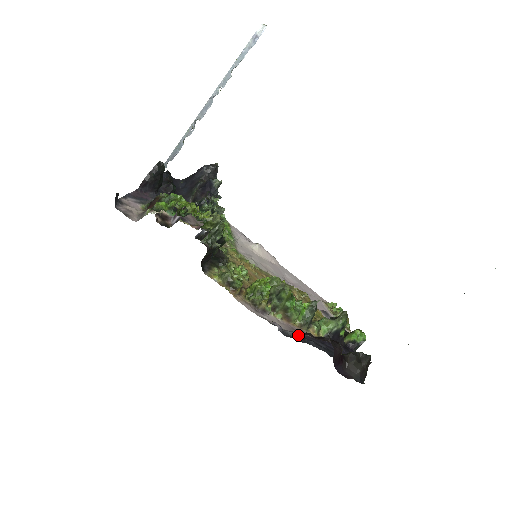
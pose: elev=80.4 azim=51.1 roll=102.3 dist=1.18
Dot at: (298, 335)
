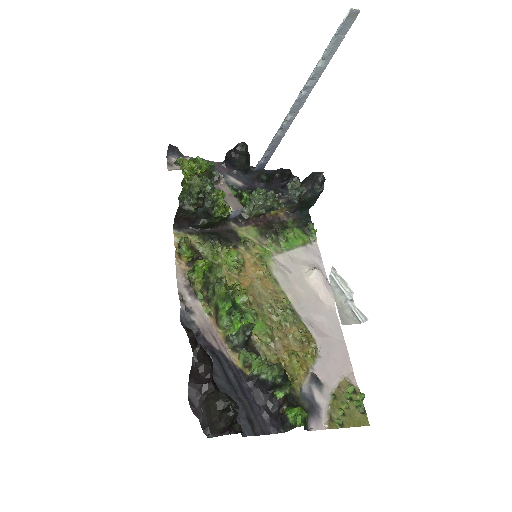
Dot at: (207, 340)
